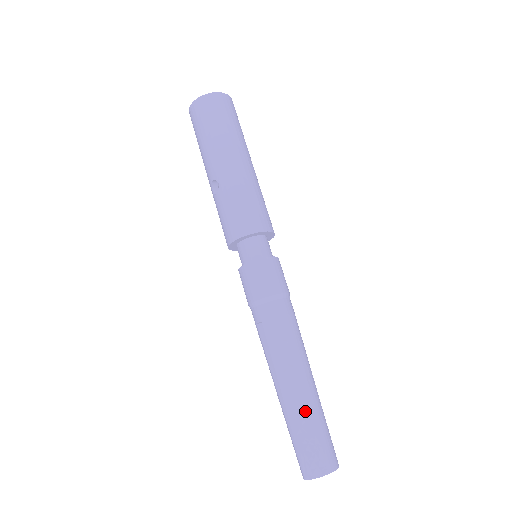
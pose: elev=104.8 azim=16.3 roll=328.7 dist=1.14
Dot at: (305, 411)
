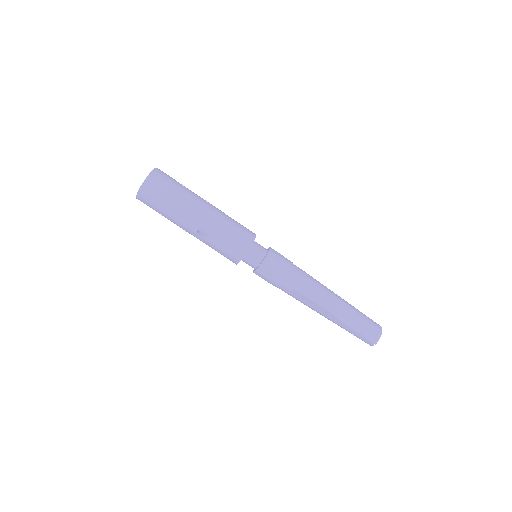
Dot at: (351, 313)
